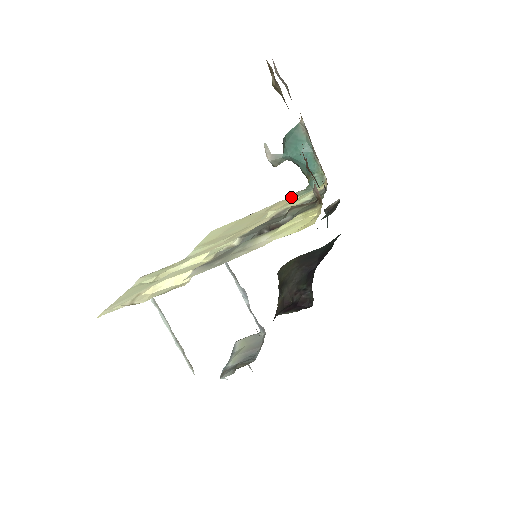
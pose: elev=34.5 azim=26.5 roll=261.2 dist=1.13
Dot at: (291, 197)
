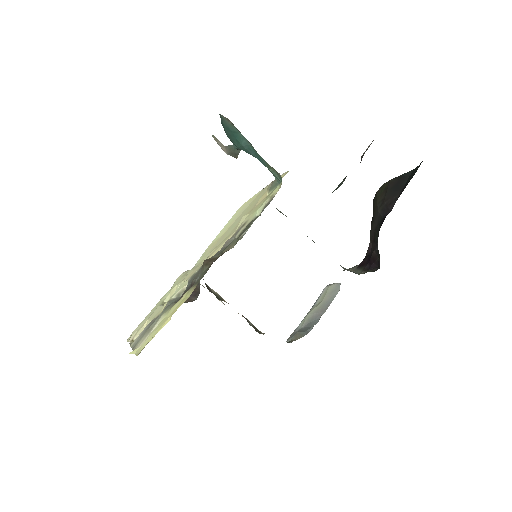
Dot at: (267, 190)
